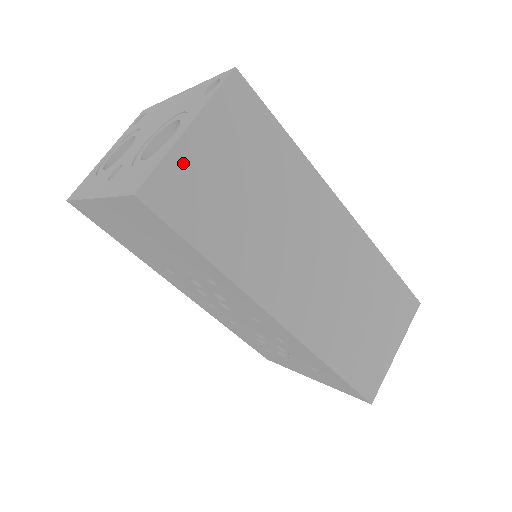
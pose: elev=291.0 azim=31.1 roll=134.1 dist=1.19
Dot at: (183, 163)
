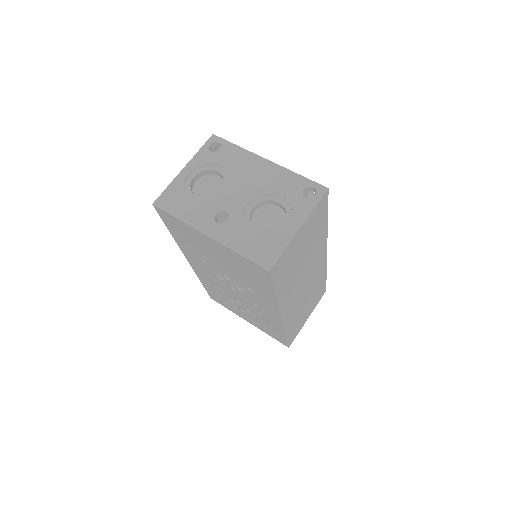
Dot at: (290, 248)
